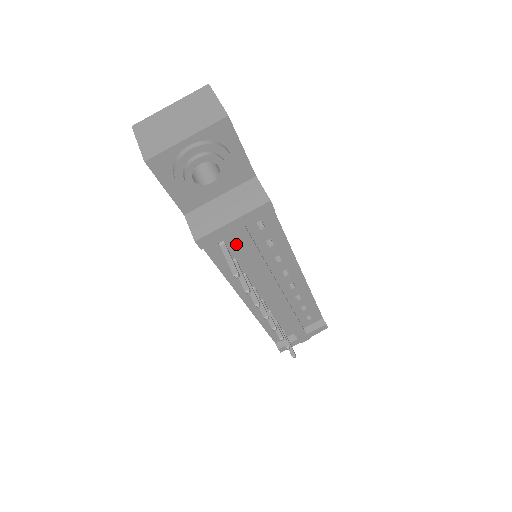
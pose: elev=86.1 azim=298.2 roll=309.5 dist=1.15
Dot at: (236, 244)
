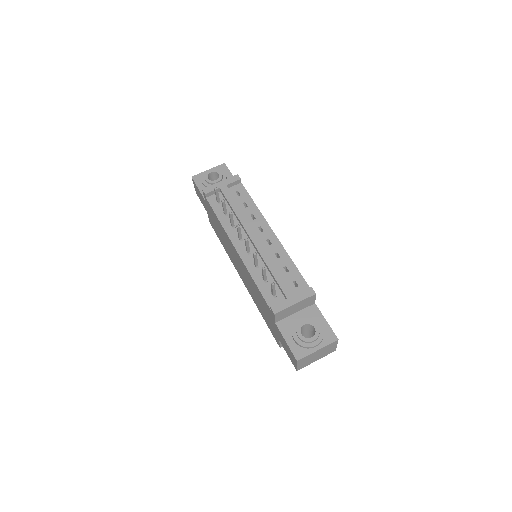
Dot at: (226, 203)
